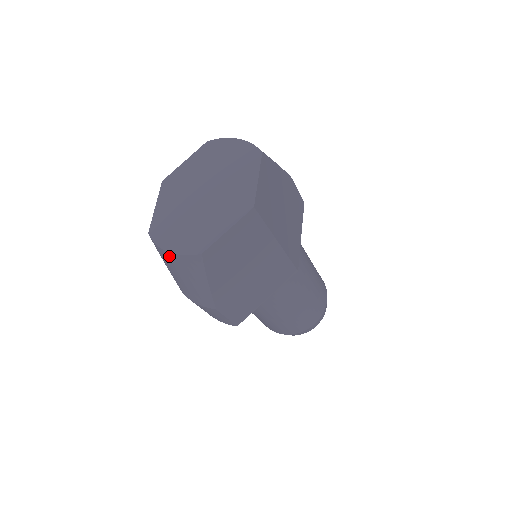
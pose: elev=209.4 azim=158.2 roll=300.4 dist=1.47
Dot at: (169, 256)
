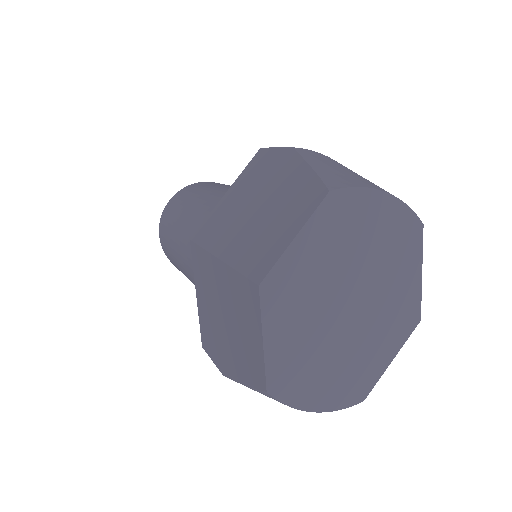
Dot at: occluded
